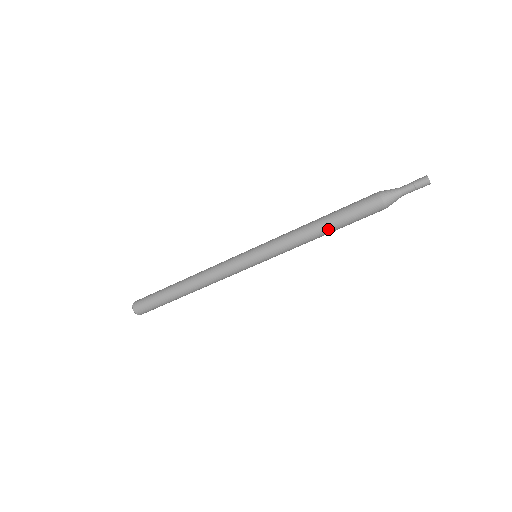
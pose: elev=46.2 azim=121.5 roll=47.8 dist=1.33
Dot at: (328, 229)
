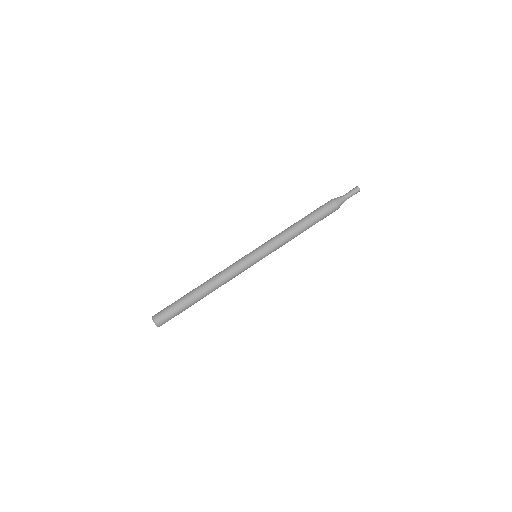
Dot at: (304, 223)
